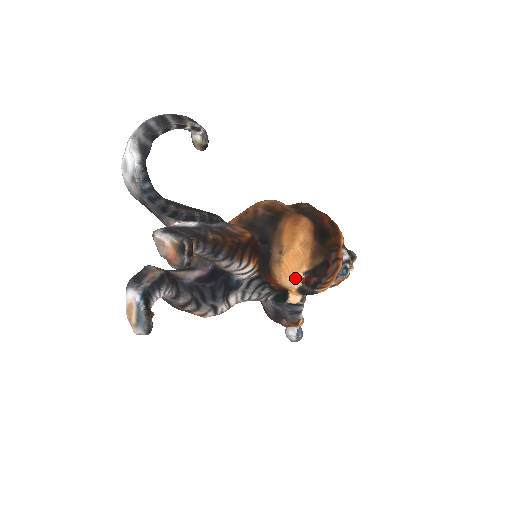
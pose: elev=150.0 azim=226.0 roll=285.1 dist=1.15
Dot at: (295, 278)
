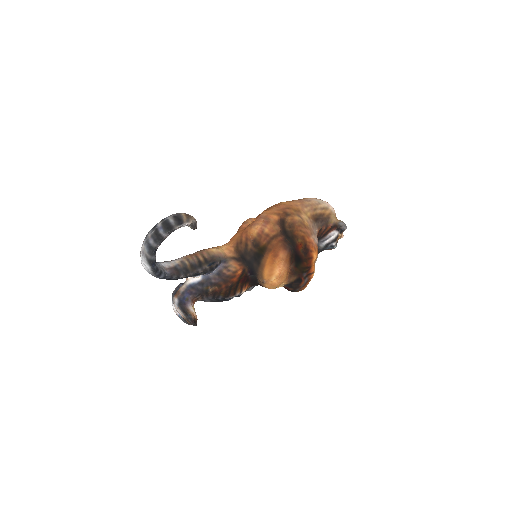
Dot at: occluded
